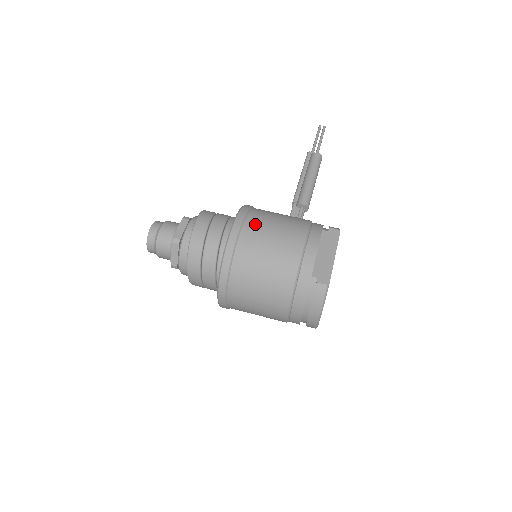
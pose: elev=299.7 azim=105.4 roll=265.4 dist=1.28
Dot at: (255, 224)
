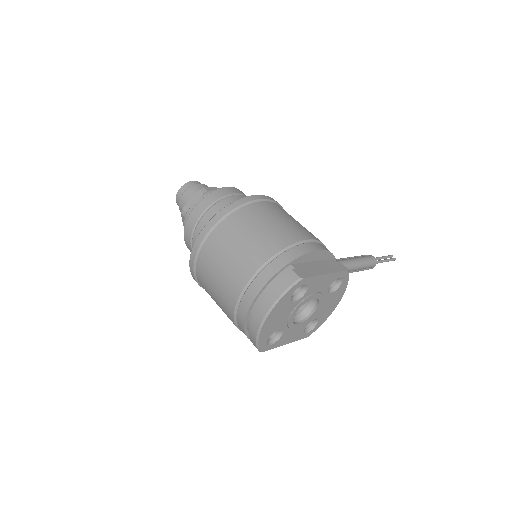
Dot at: (277, 207)
